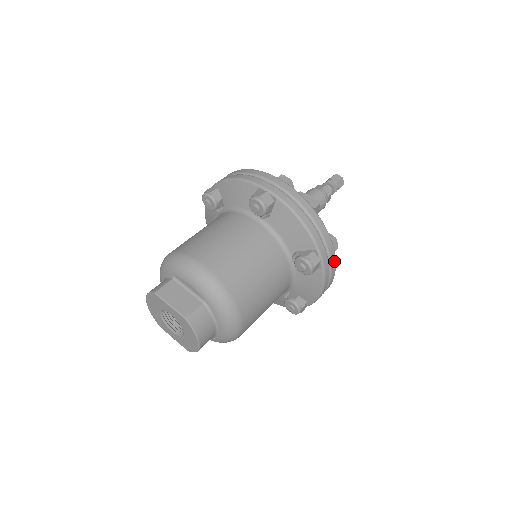
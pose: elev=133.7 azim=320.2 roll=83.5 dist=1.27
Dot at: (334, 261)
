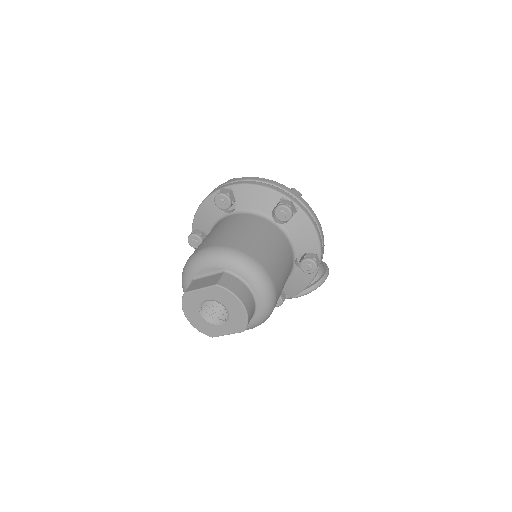
Dot at: (305, 203)
